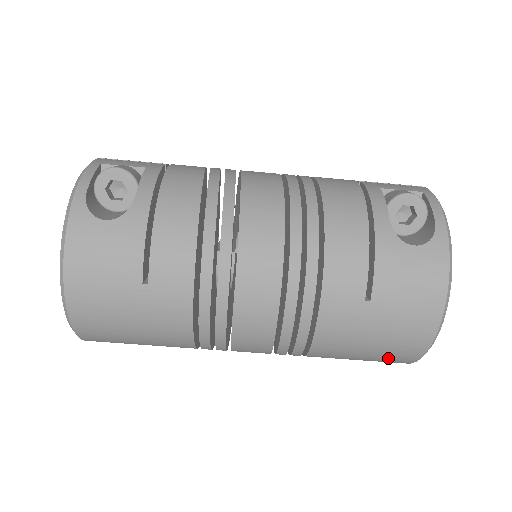
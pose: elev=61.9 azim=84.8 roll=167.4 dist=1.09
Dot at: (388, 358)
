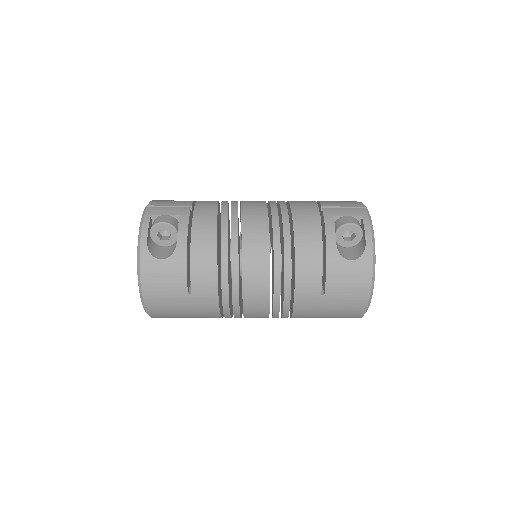
Dot at: occluded
